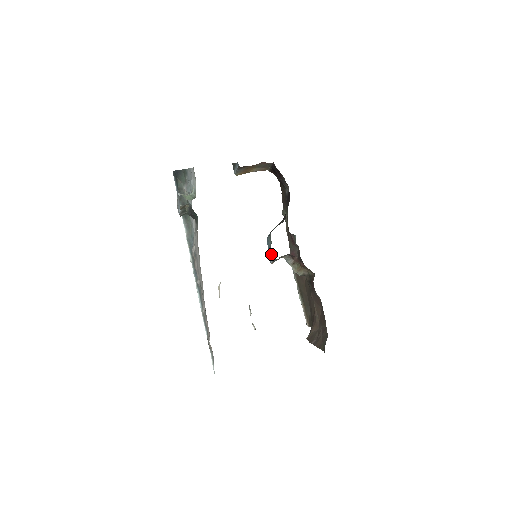
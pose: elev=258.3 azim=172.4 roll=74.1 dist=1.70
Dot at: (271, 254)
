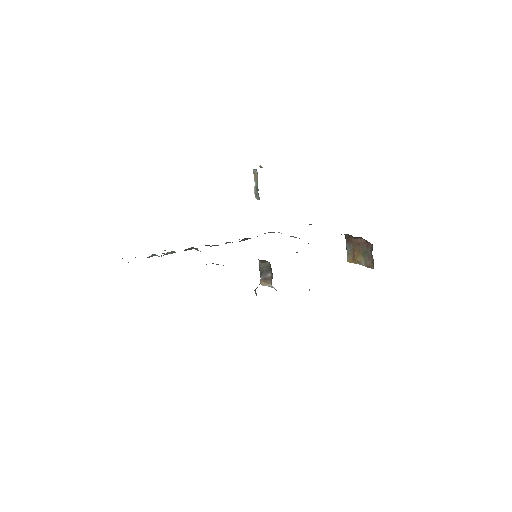
Dot at: occluded
